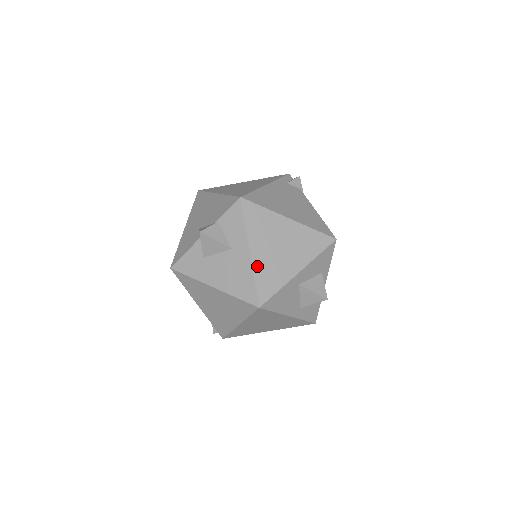
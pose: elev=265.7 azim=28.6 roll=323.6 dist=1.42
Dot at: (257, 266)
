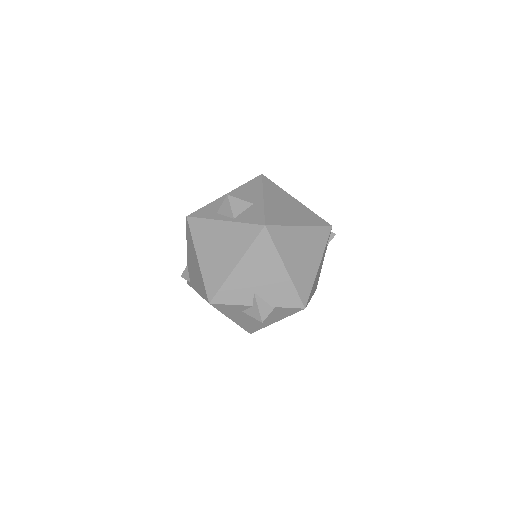
Dot at: occluded
